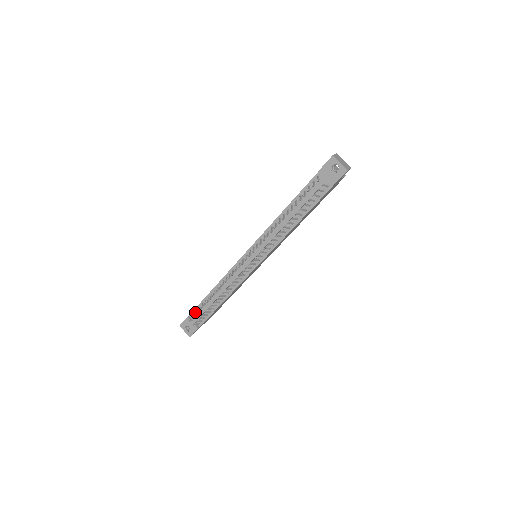
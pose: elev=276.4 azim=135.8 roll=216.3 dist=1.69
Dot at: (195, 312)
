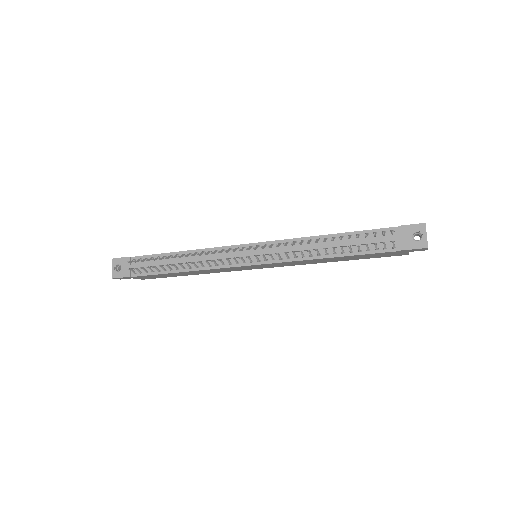
Dot at: (142, 259)
